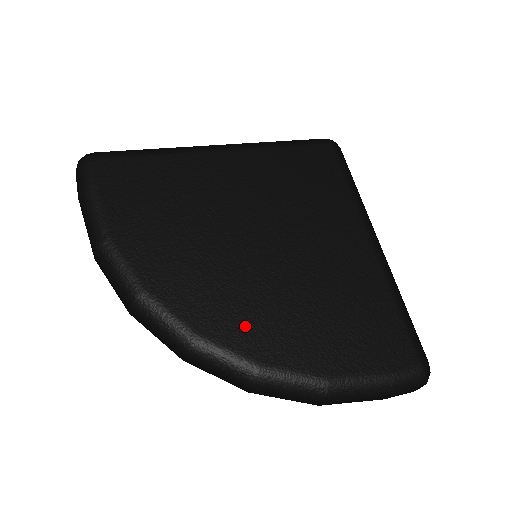
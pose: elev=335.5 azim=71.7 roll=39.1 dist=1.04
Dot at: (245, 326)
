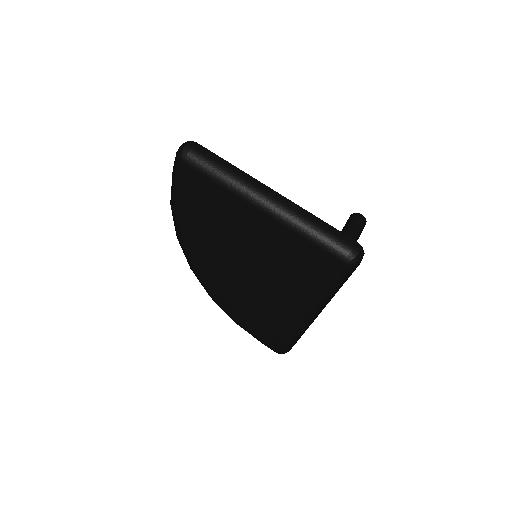
Dot at: (214, 284)
